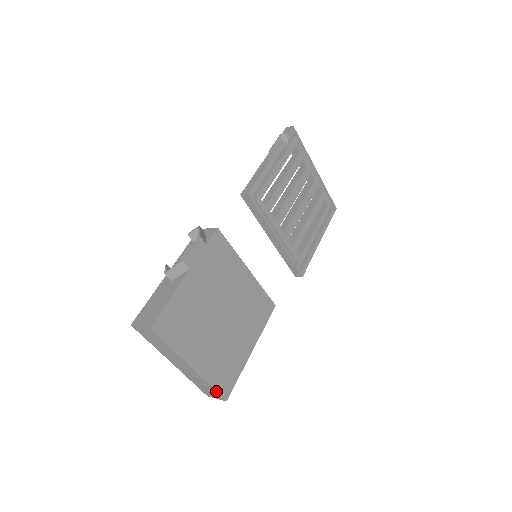
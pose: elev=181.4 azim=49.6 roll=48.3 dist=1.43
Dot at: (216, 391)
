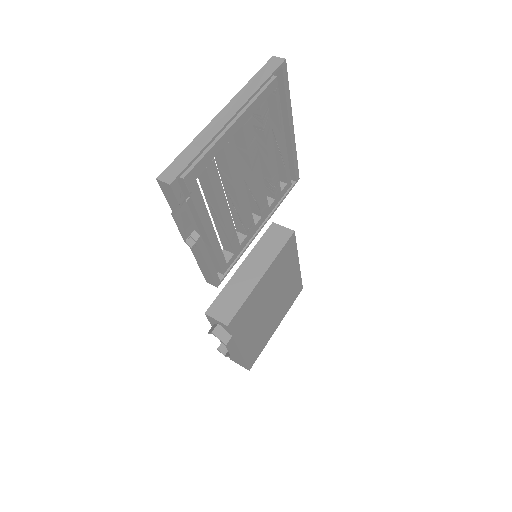
Dot at: occluded
